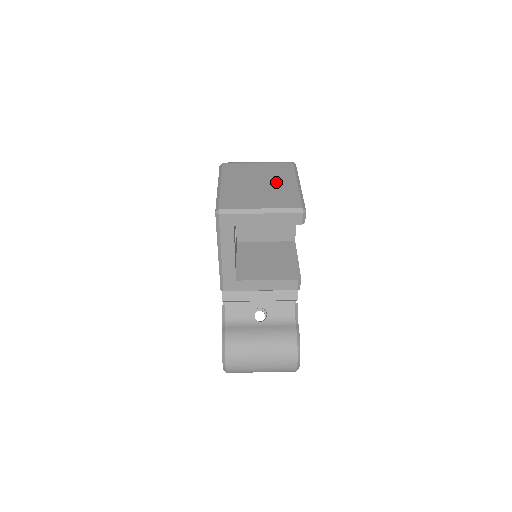
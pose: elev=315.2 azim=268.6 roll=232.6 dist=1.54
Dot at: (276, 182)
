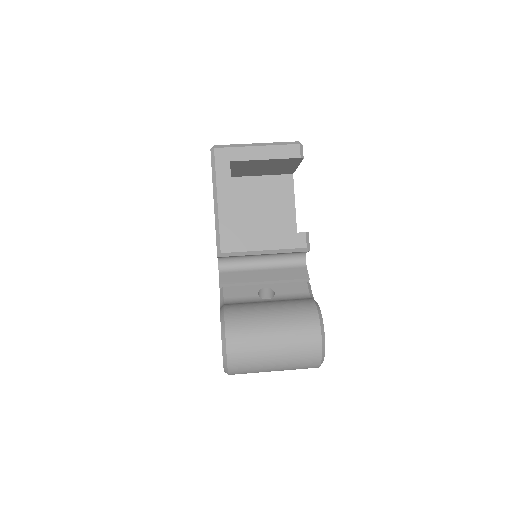
Dot at: occluded
